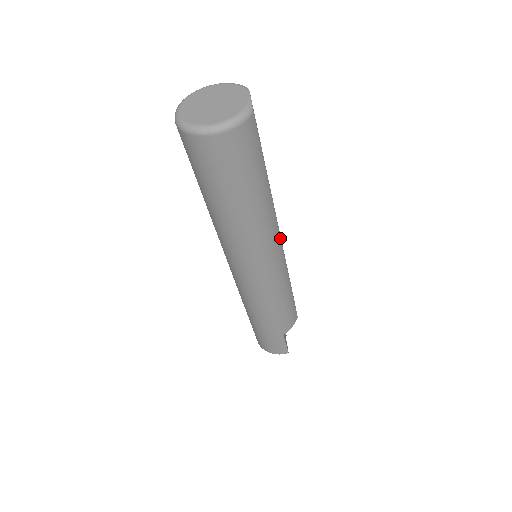
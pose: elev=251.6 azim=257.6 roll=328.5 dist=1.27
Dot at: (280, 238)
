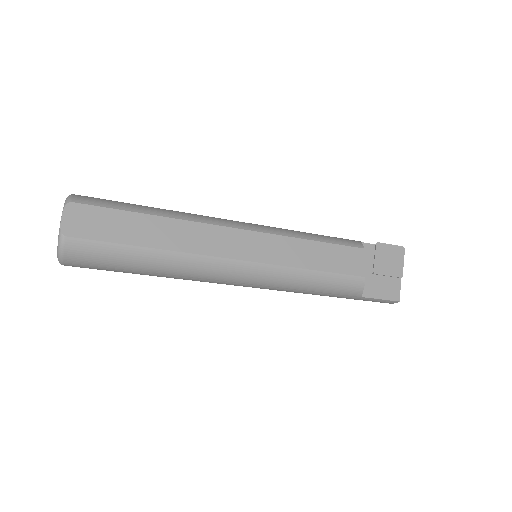
Dot at: (227, 259)
